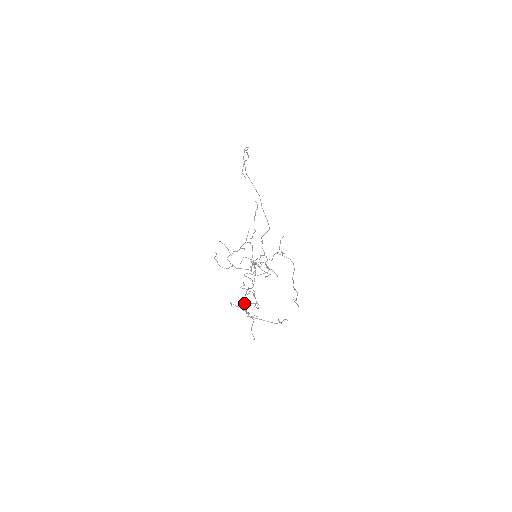
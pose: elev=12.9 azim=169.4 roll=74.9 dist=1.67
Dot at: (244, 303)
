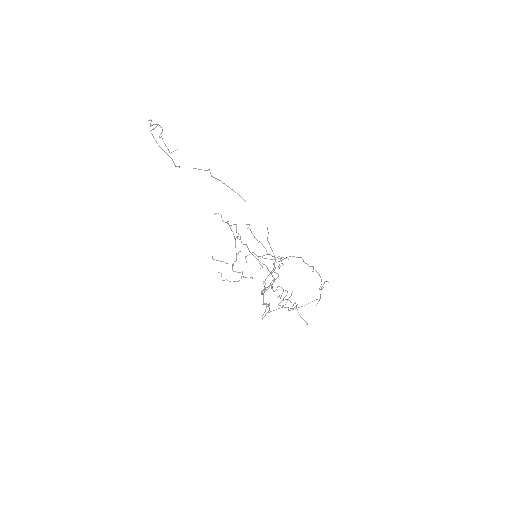
Dot at: occluded
